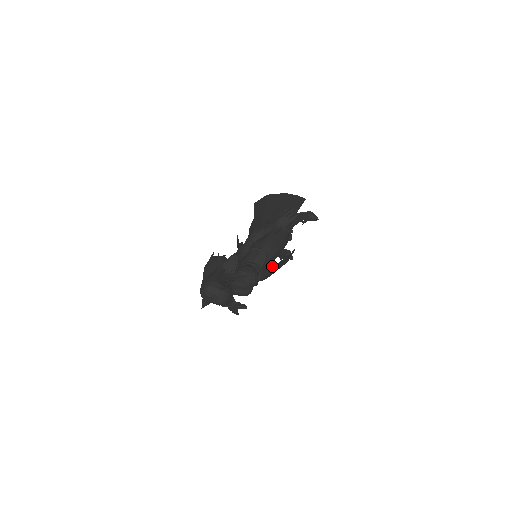
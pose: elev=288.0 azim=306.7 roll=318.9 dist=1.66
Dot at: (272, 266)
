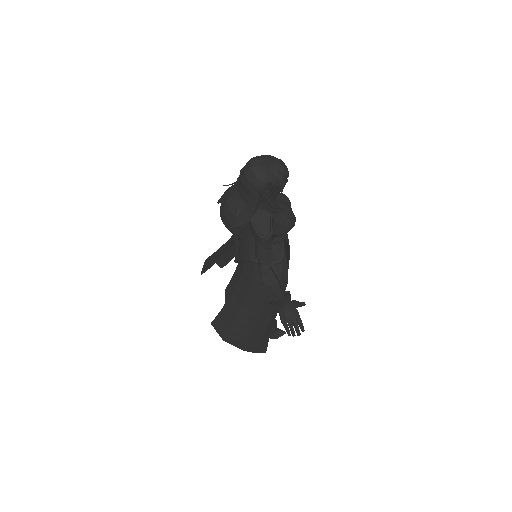
Dot at: occluded
